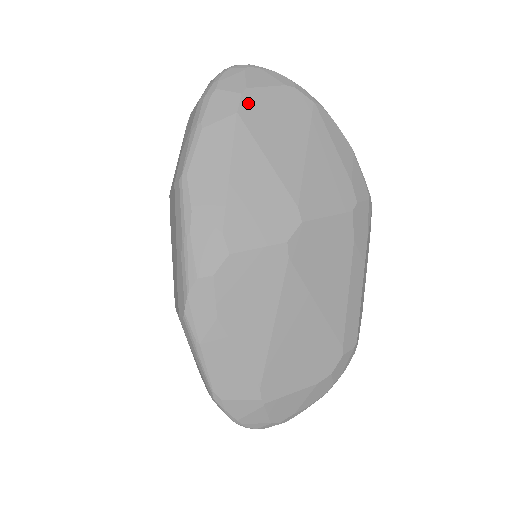
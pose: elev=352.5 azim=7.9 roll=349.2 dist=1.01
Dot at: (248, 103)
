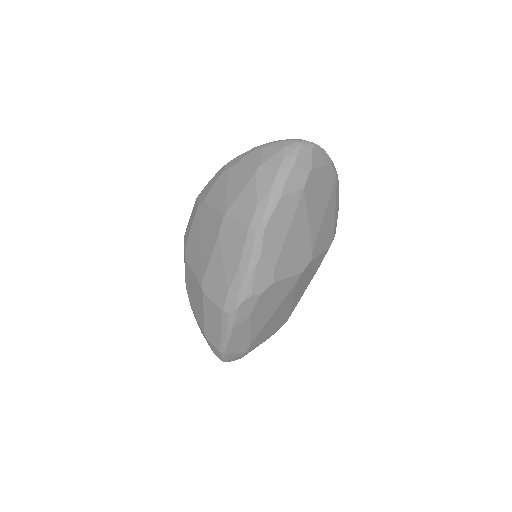
Dot at: (310, 180)
